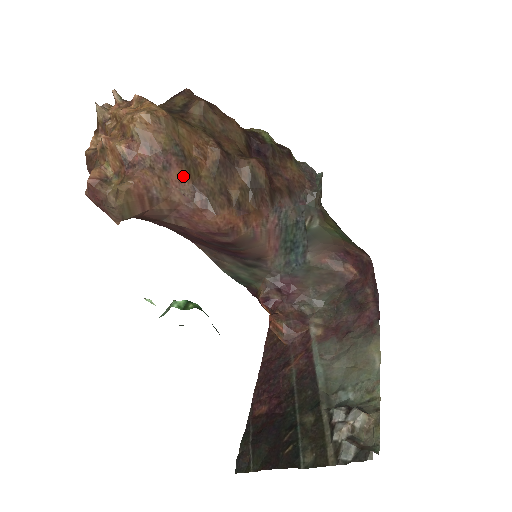
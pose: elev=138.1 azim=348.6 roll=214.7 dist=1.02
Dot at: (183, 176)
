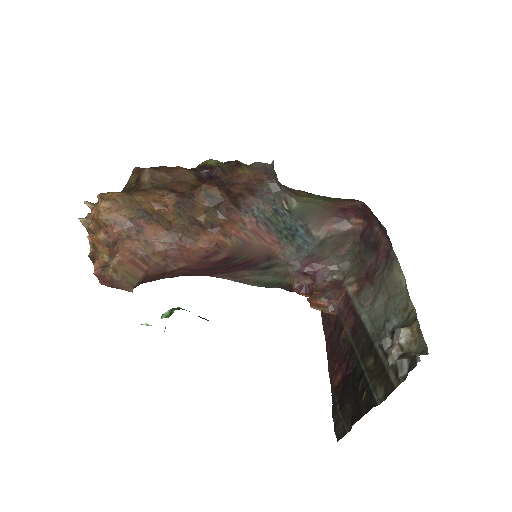
Dot at: (156, 229)
